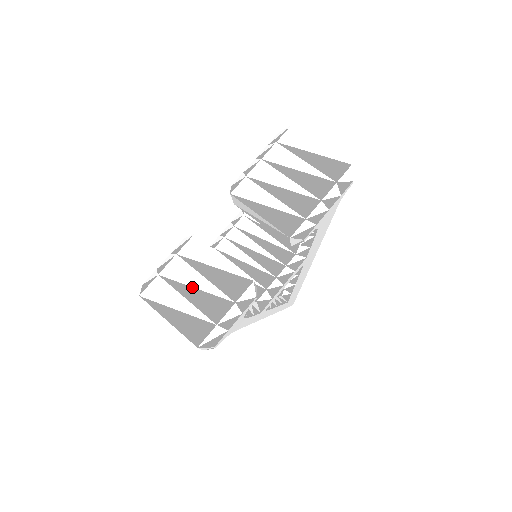
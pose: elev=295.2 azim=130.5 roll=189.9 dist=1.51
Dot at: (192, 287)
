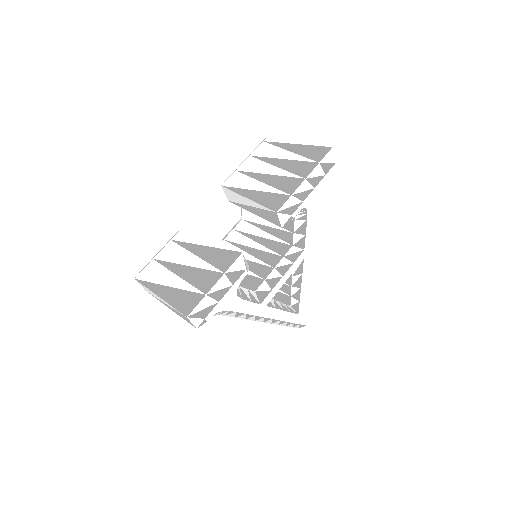
Dot at: (184, 265)
